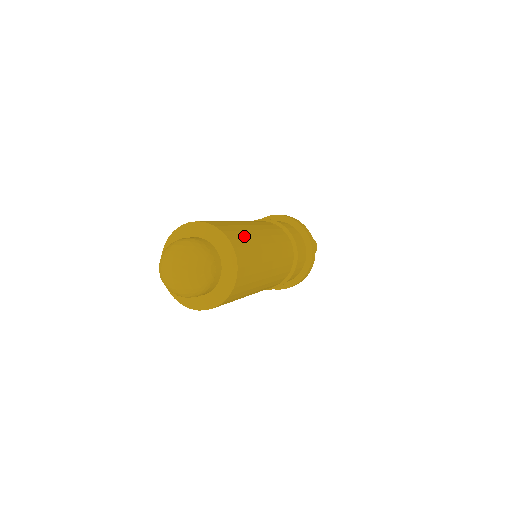
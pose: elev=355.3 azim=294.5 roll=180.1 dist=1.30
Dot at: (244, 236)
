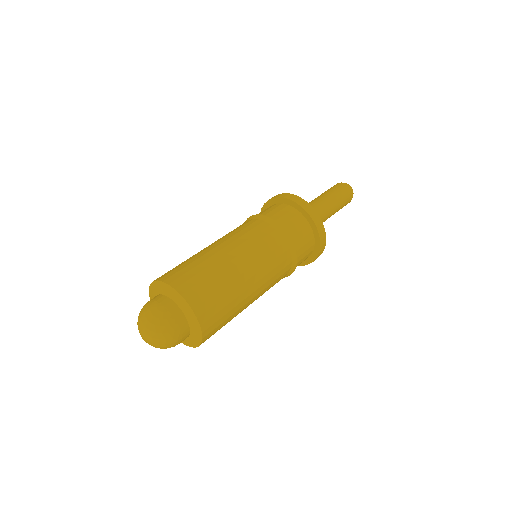
Dot at: (182, 264)
